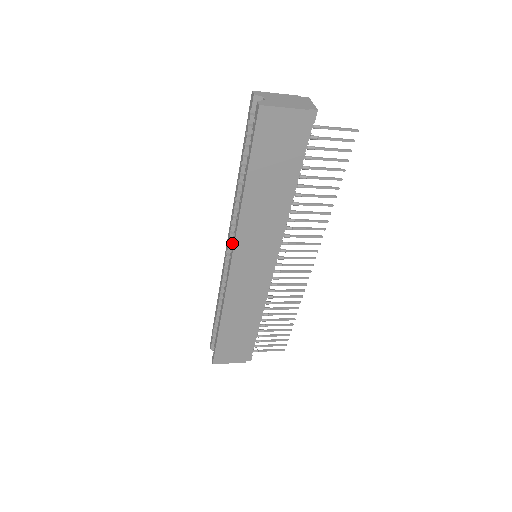
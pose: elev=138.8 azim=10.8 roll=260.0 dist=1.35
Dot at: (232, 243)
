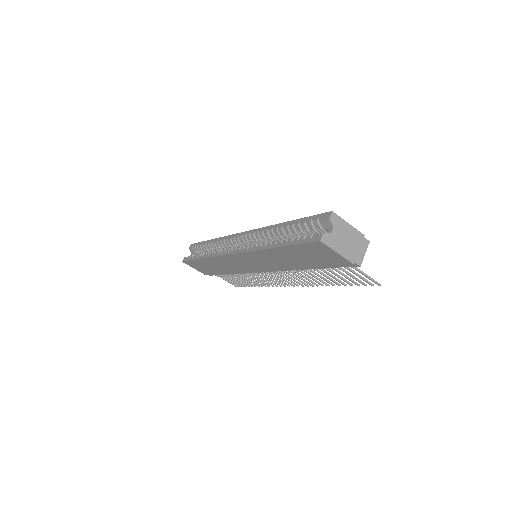
Dot at: (243, 247)
